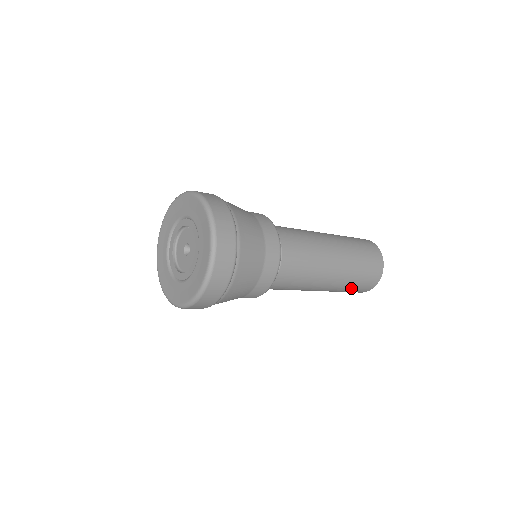
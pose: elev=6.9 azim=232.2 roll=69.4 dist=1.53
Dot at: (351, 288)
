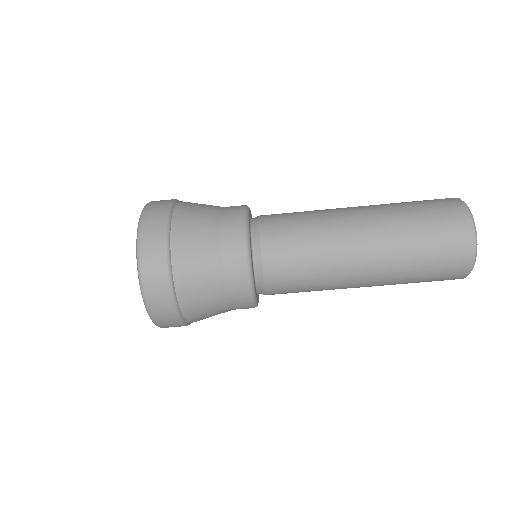
Dot at: (420, 279)
